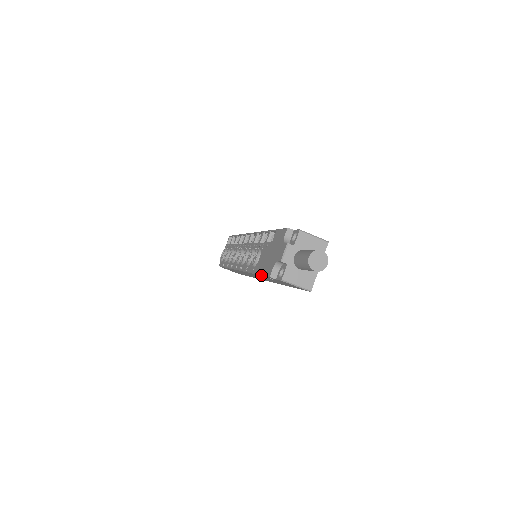
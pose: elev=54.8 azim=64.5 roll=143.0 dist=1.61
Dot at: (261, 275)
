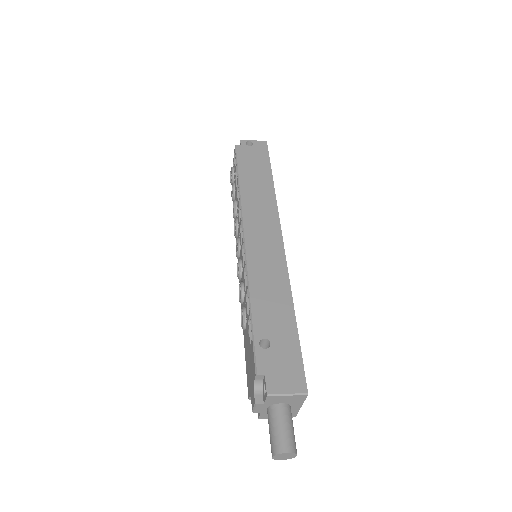
Dot at: (246, 364)
